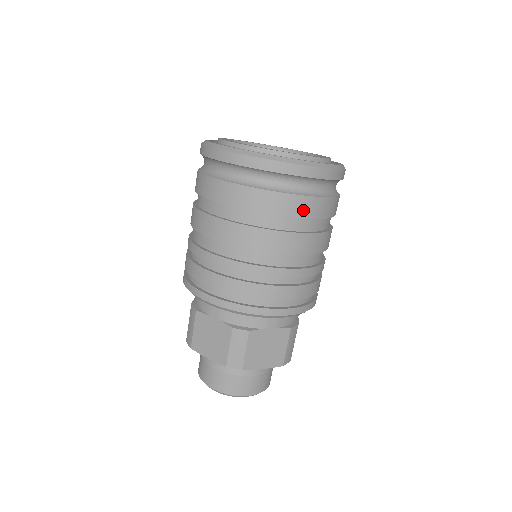
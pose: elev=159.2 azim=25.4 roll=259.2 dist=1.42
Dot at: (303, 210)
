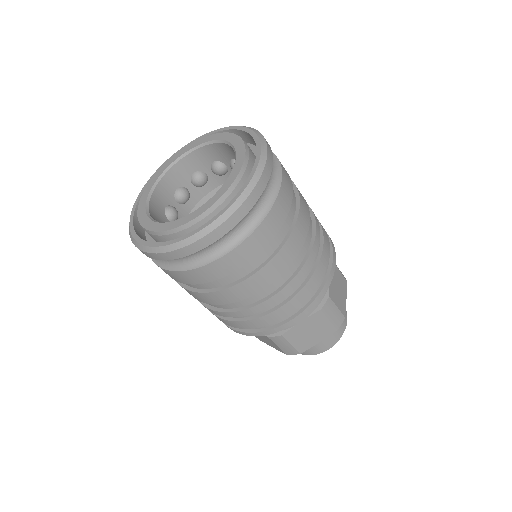
Dot at: (171, 276)
